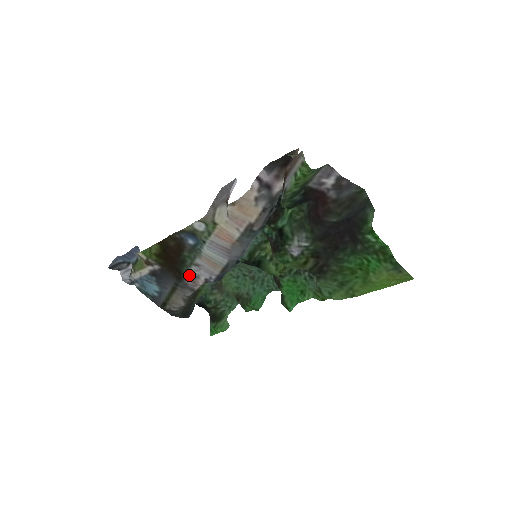
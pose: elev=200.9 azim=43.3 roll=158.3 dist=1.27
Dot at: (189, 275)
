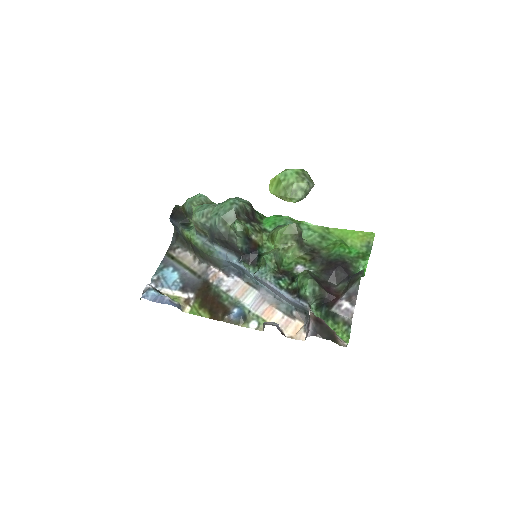
Dot at: (215, 283)
